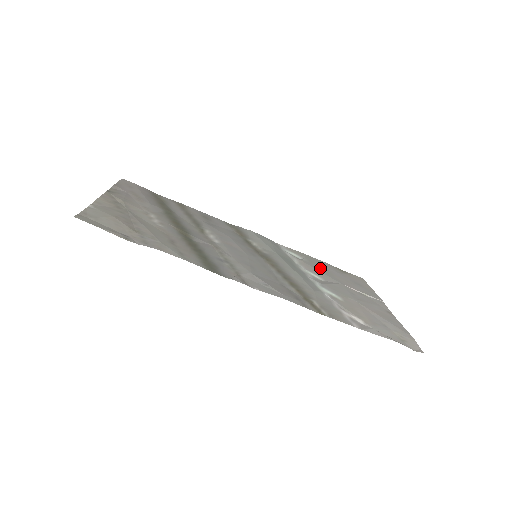
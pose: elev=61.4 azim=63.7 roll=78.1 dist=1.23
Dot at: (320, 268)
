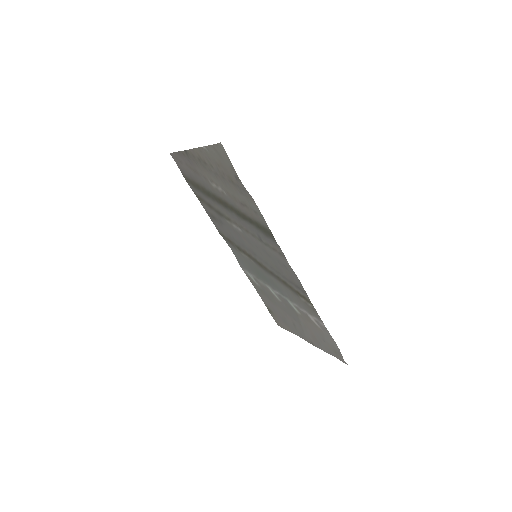
Dot at: (269, 296)
